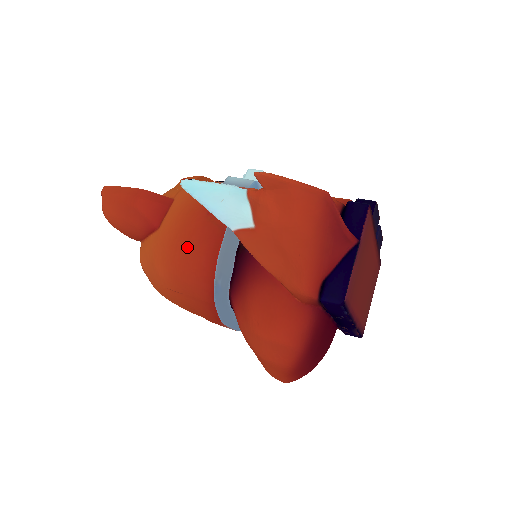
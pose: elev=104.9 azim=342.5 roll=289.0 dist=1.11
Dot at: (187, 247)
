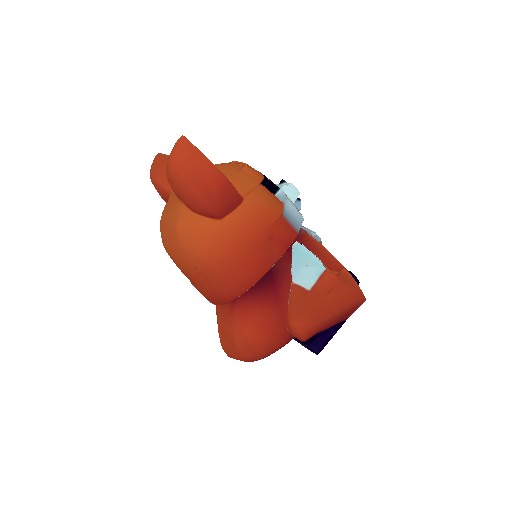
Dot at: (240, 257)
